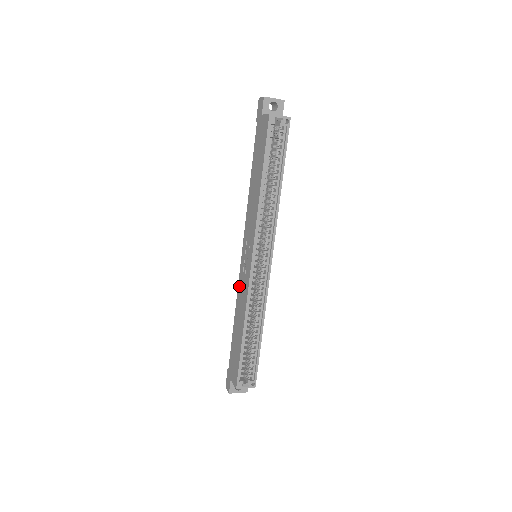
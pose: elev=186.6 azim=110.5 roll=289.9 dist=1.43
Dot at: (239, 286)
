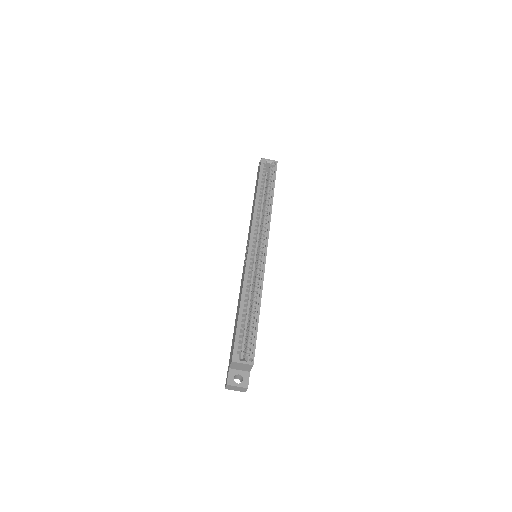
Dot at: (241, 282)
